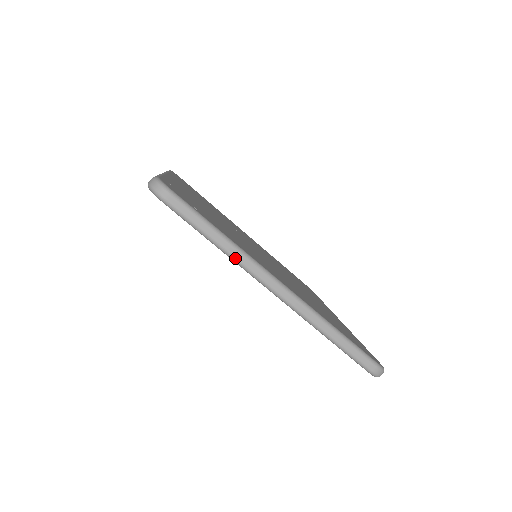
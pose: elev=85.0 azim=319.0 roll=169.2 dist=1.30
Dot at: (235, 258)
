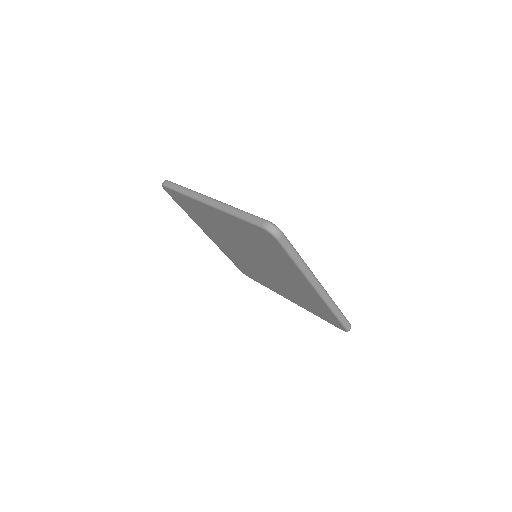
Dot at: (305, 272)
